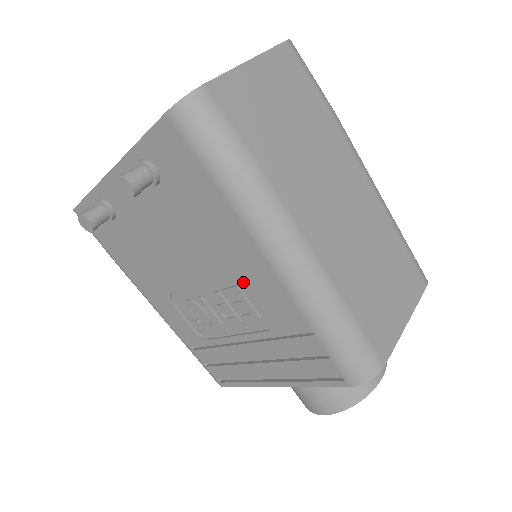
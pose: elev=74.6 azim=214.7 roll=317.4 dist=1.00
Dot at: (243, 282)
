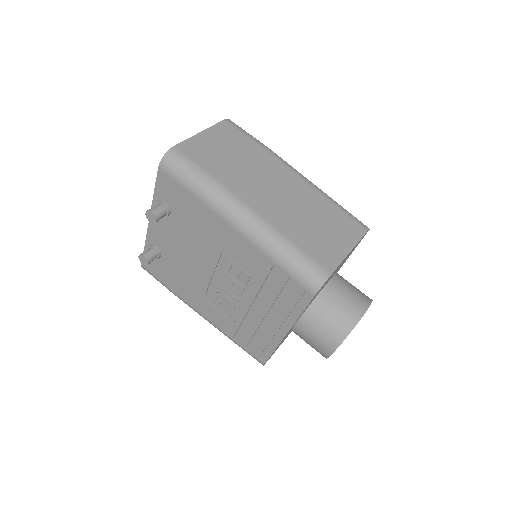
Dot at: (232, 254)
